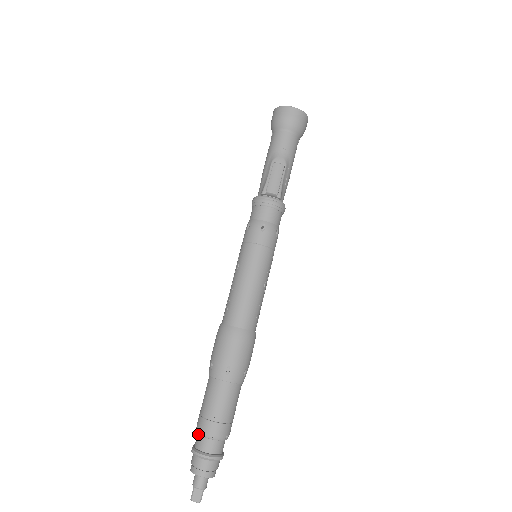
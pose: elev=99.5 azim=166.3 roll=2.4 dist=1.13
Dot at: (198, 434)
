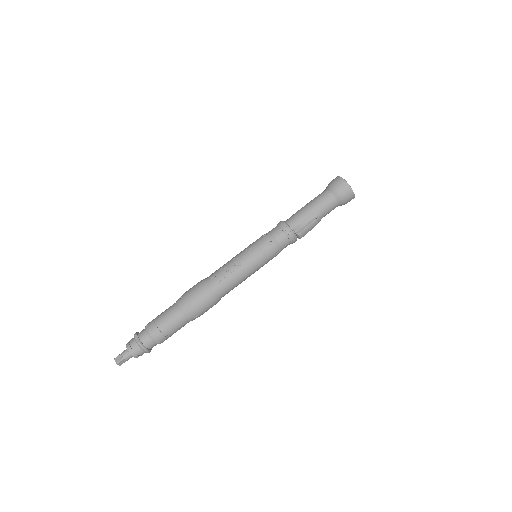
Dot at: (148, 335)
